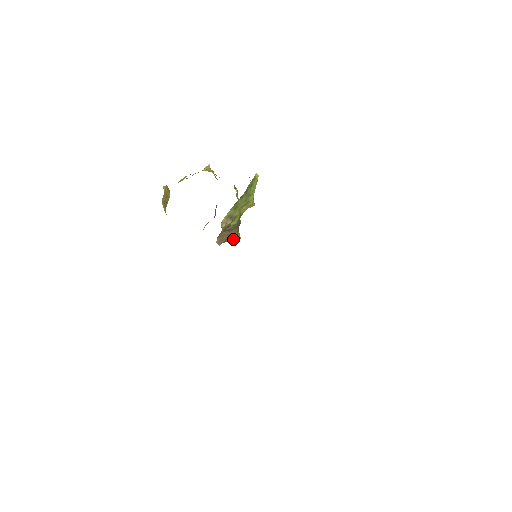
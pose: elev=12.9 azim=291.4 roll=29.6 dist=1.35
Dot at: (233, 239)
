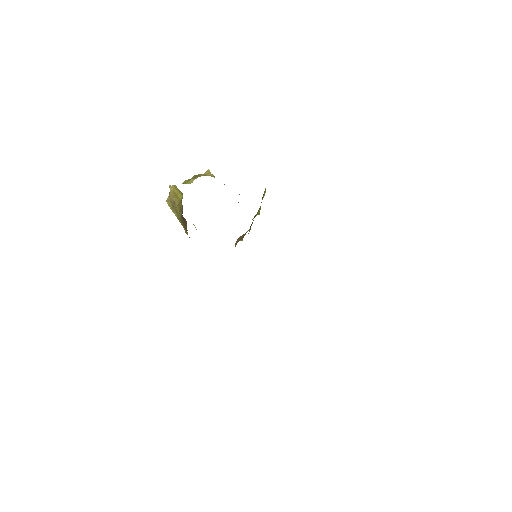
Dot at: occluded
